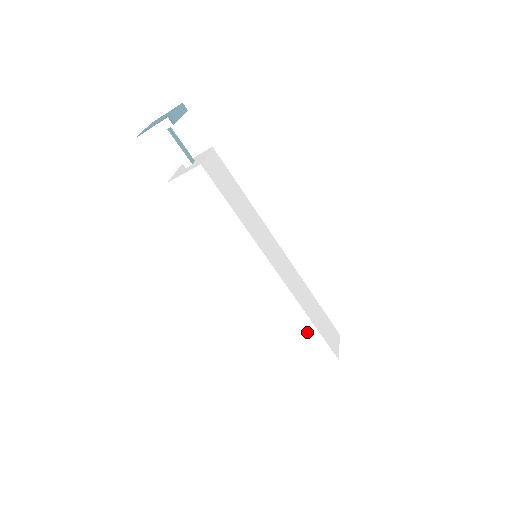
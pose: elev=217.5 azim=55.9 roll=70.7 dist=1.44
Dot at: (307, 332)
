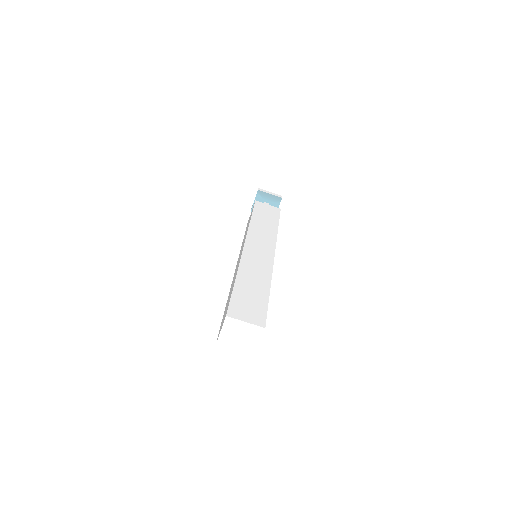
Dot at: (258, 293)
